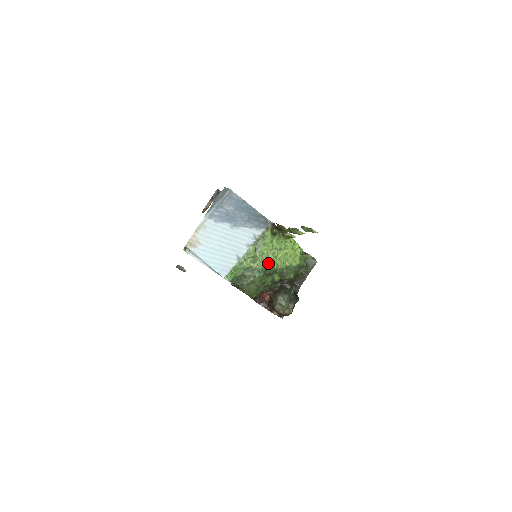
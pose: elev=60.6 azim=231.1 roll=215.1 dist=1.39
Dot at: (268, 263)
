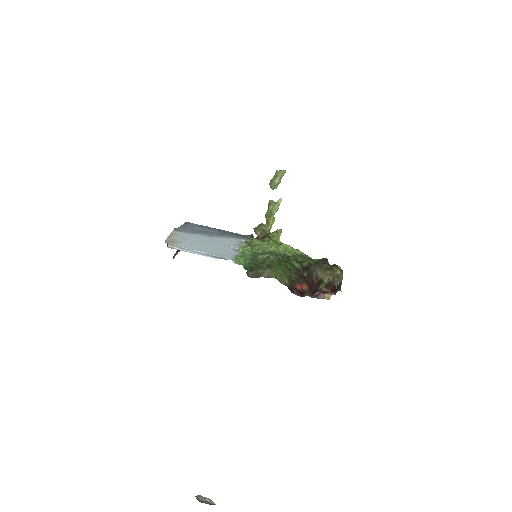
Dot at: (273, 250)
